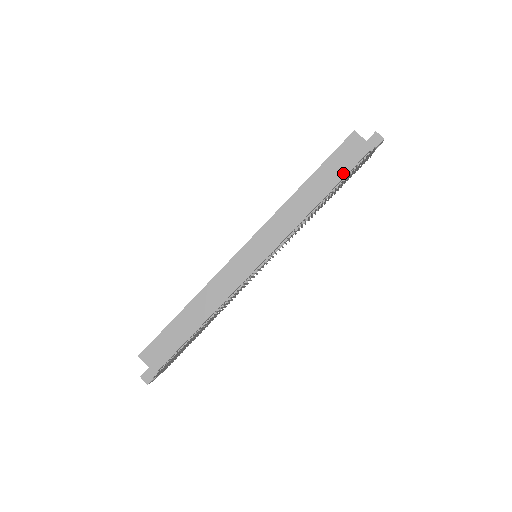
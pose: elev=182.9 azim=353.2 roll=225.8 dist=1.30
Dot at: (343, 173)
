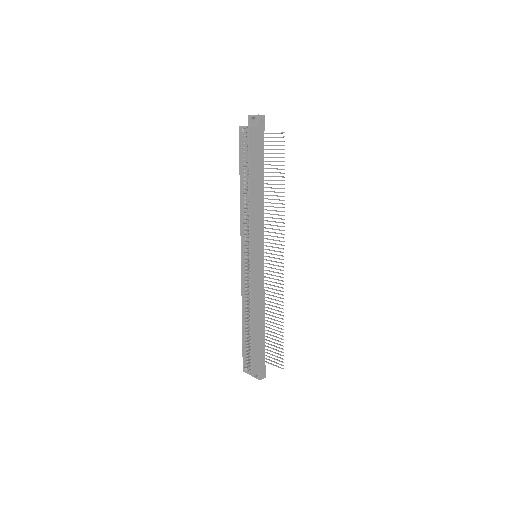
Dot at: (262, 160)
